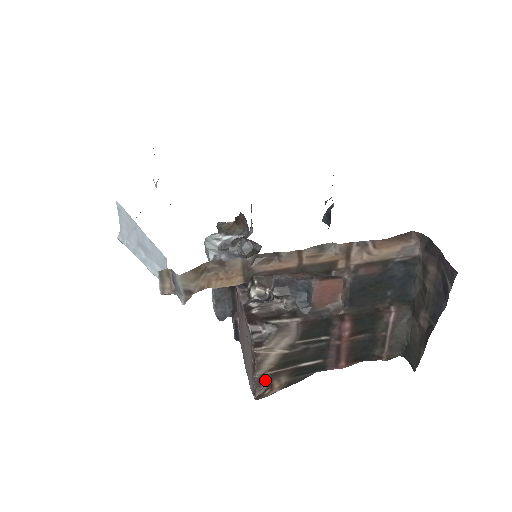
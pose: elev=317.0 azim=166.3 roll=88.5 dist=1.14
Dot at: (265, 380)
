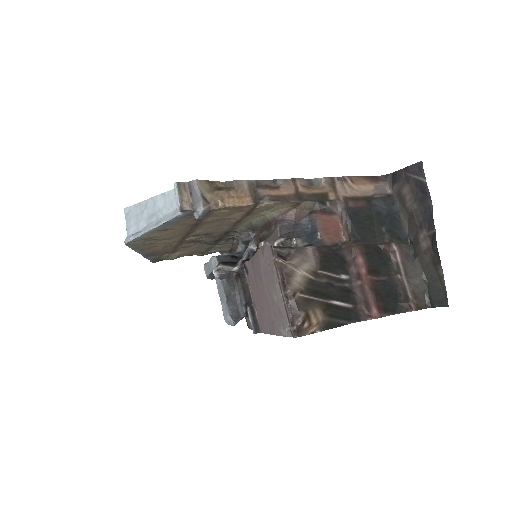
Dot at: (299, 304)
